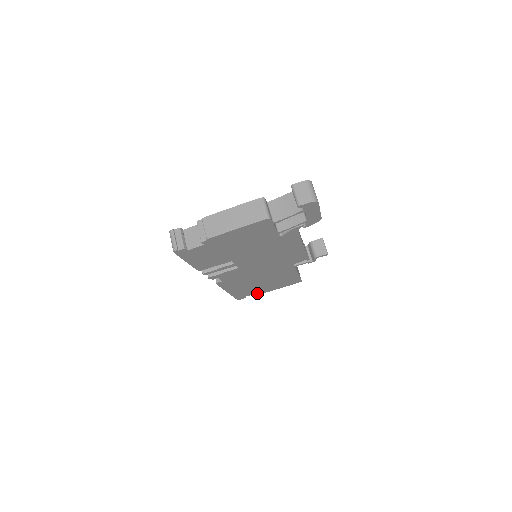
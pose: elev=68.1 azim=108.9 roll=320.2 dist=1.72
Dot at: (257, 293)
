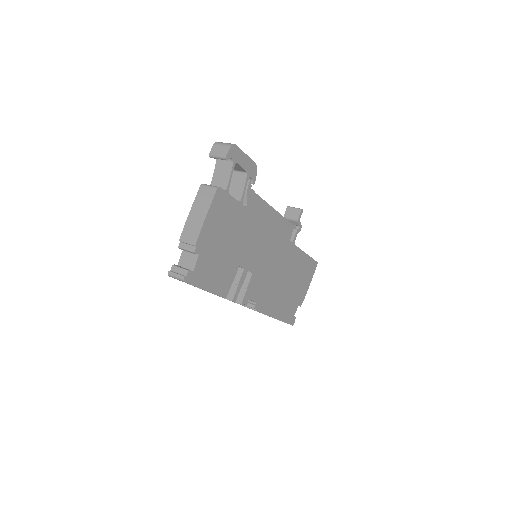
Dot at: (299, 304)
